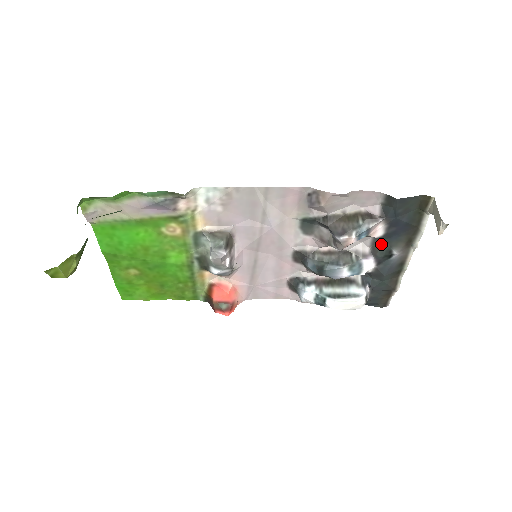
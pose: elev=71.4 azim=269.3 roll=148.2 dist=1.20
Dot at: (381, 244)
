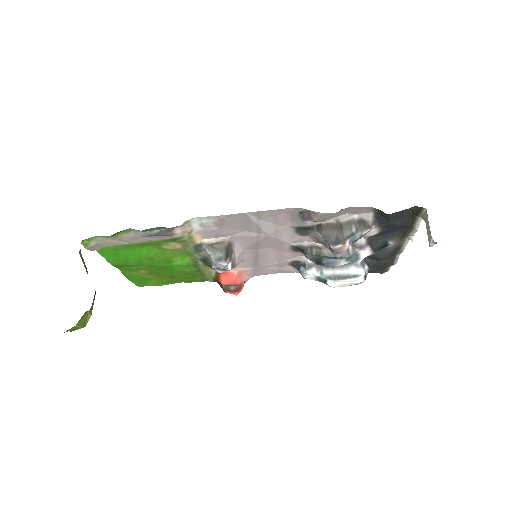
Dot at: (376, 238)
